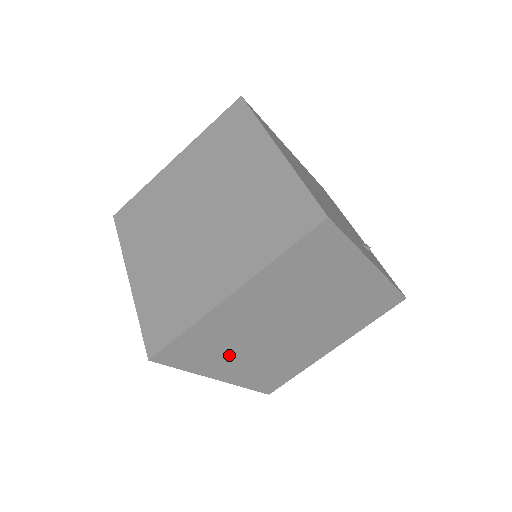
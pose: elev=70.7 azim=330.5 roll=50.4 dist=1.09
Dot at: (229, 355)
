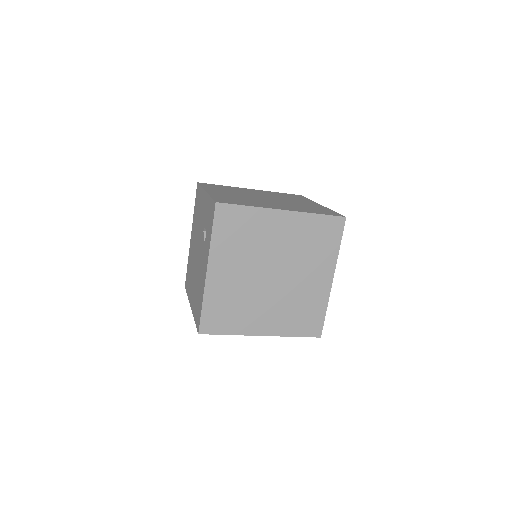
Dot at: occluded
